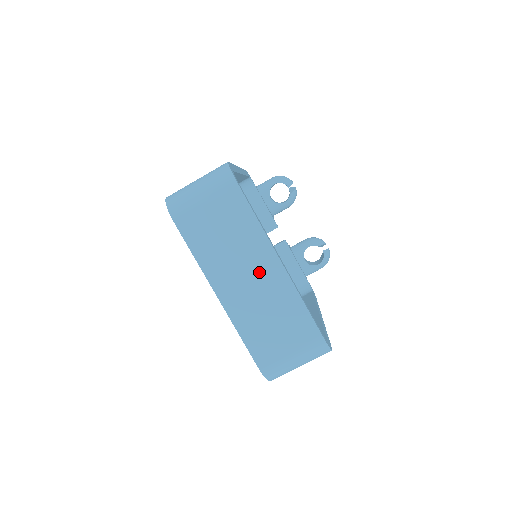
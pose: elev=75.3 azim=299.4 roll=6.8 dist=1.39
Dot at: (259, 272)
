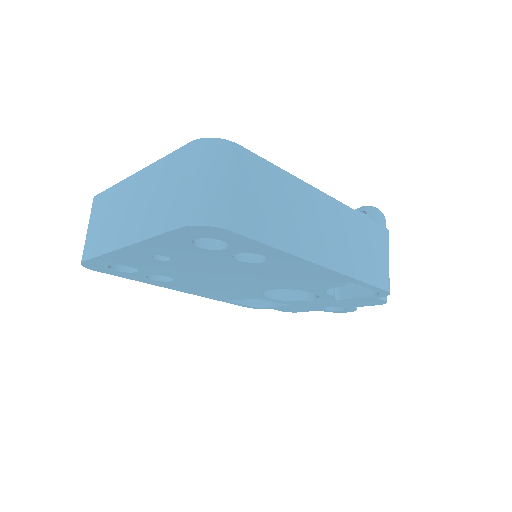
Dot at: (132, 197)
